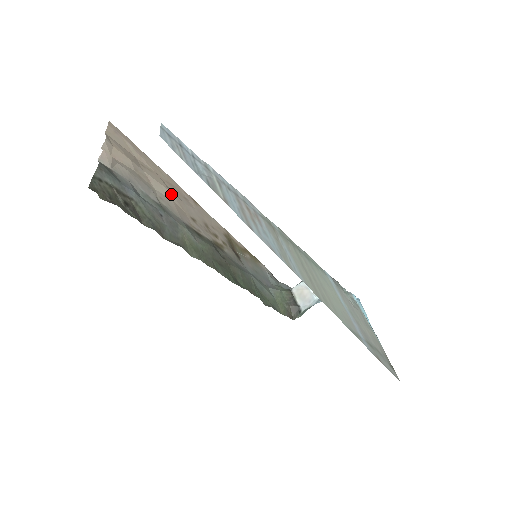
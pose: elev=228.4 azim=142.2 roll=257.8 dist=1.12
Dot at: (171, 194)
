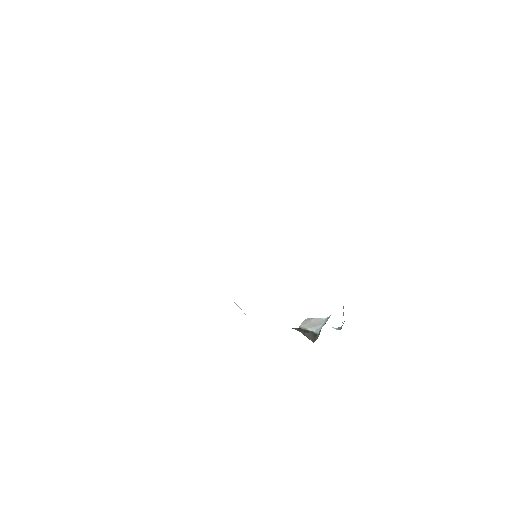
Dot at: occluded
